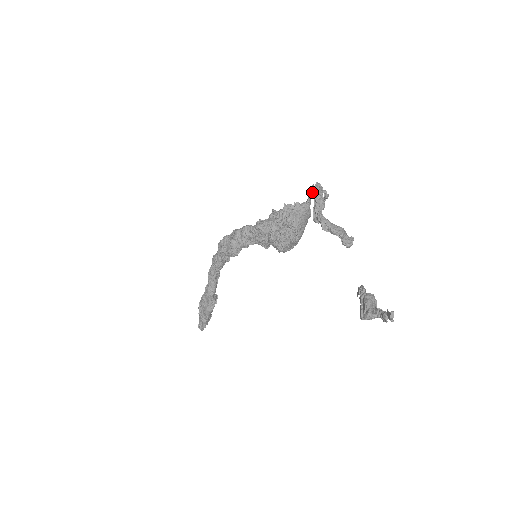
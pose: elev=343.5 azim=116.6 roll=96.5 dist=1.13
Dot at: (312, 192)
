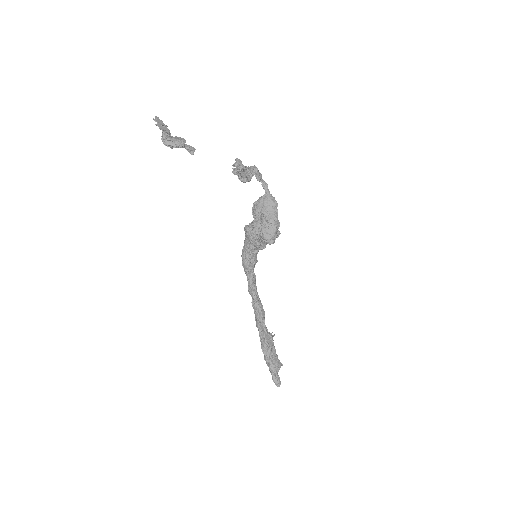
Dot at: (257, 178)
